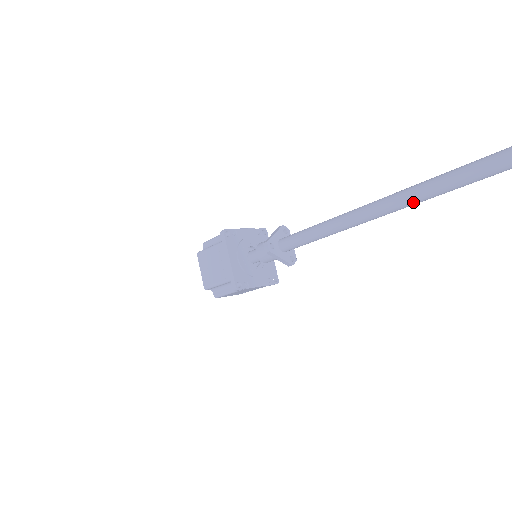
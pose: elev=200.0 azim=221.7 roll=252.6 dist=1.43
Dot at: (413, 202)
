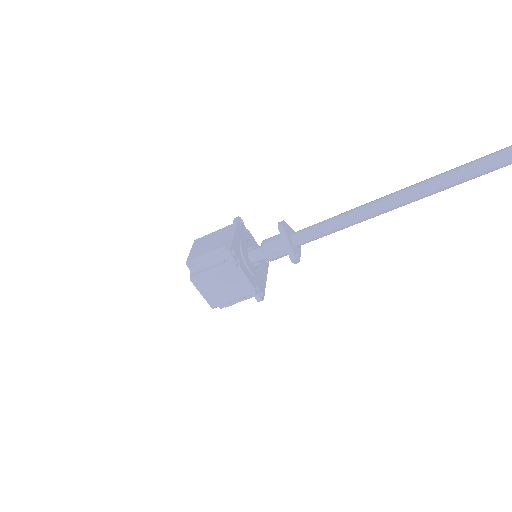
Dot at: (447, 179)
